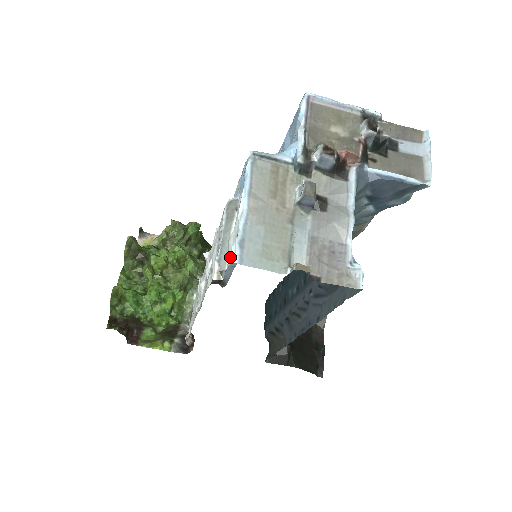
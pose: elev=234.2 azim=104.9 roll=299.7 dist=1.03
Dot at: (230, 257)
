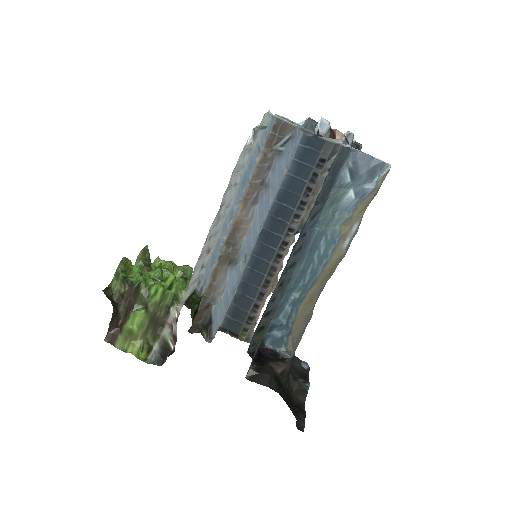
Dot at: (264, 117)
